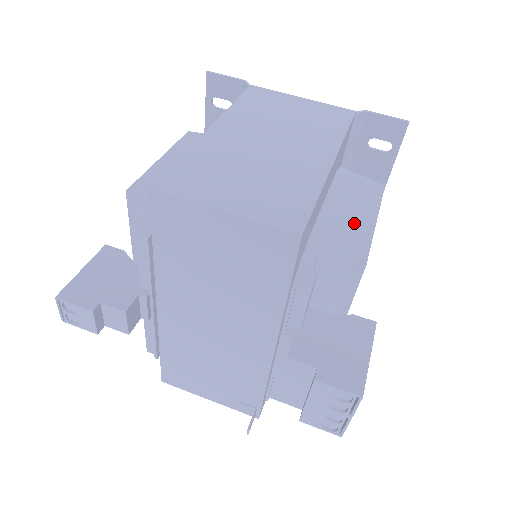
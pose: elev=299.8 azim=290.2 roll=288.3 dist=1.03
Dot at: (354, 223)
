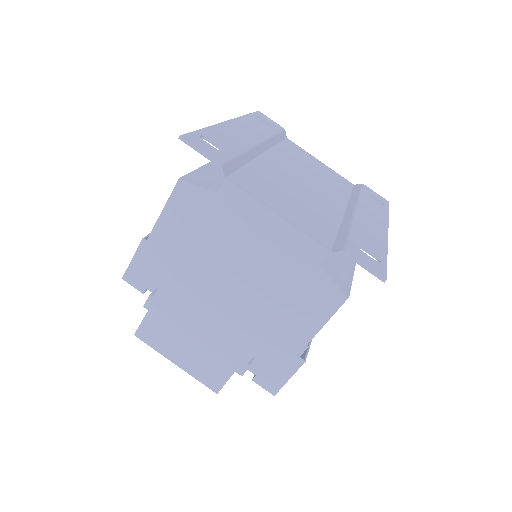
Dot at: (294, 335)
